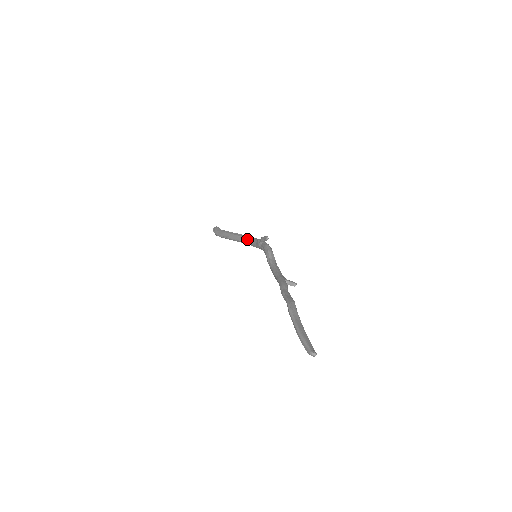
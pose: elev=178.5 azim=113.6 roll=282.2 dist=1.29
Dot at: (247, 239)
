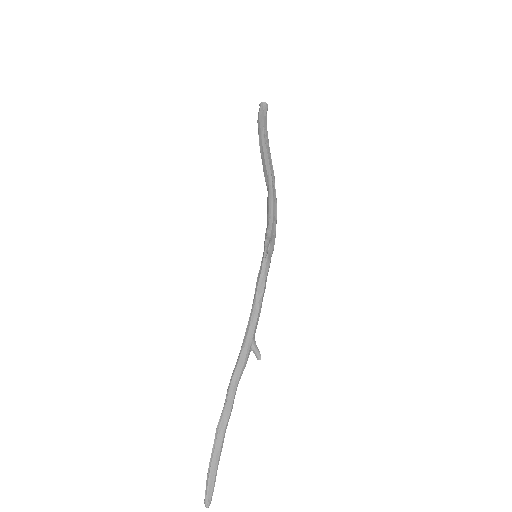
Dot at: (268, 196)
